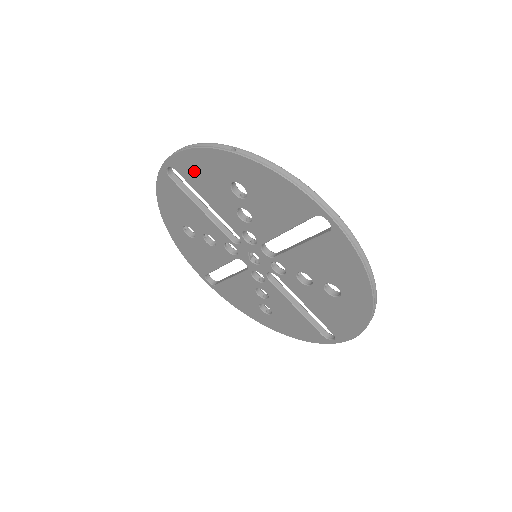
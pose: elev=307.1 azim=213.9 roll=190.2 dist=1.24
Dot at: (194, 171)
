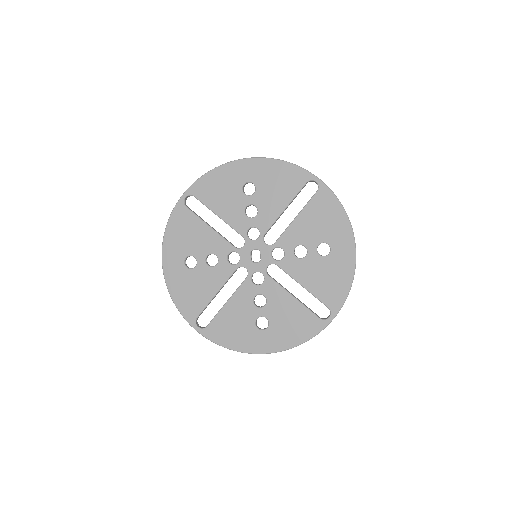
Dot at: (212, 189)
